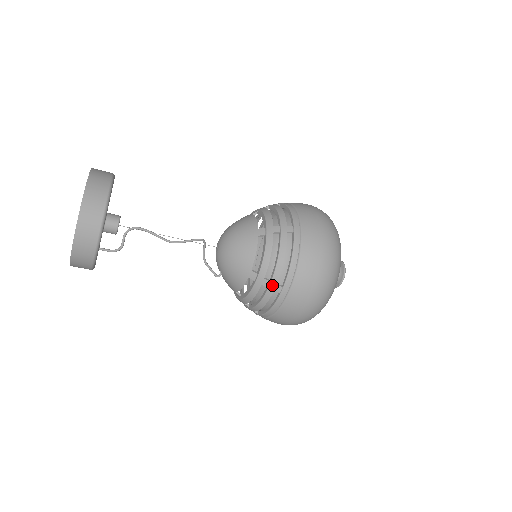
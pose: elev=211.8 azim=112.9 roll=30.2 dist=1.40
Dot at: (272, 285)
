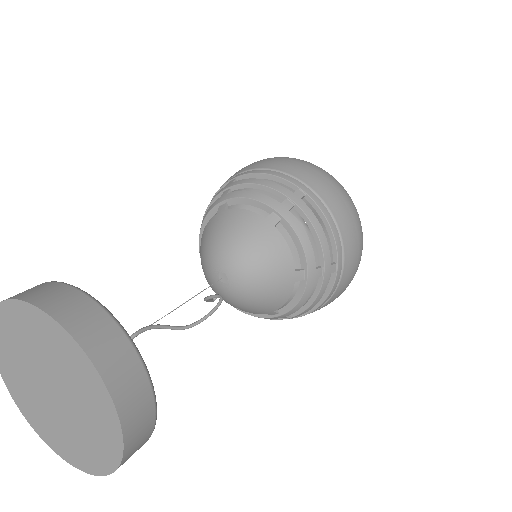
Dot at: occluded
